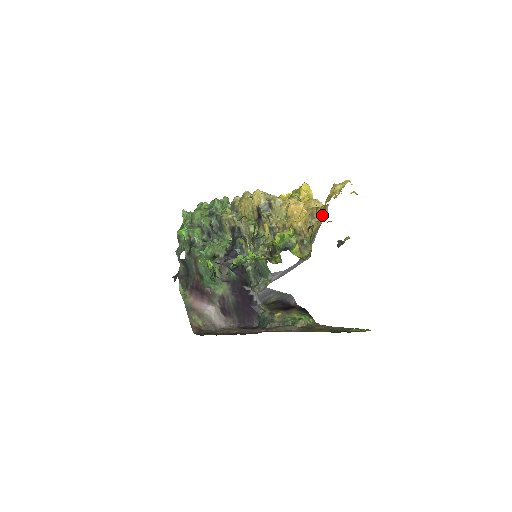
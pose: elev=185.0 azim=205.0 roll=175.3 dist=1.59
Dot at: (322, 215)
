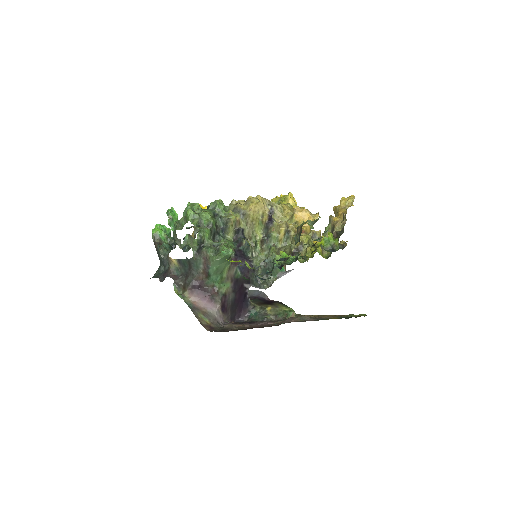
Dot at: (342, 223)
